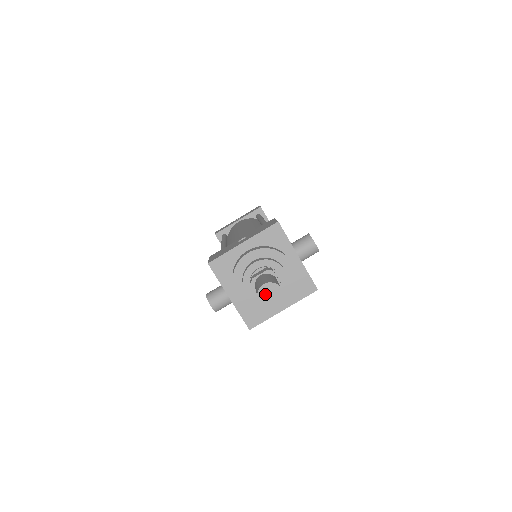
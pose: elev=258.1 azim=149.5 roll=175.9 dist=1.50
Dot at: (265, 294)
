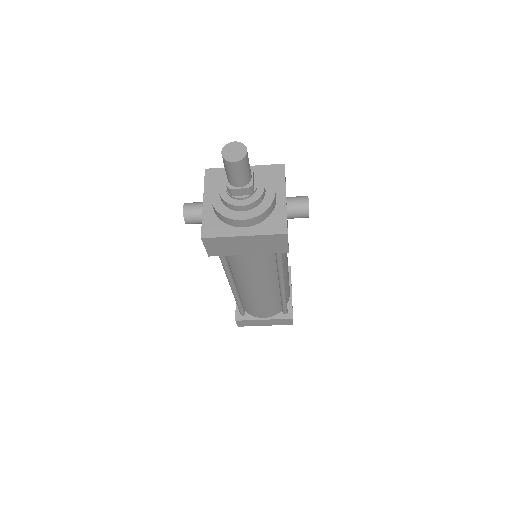
Dot at: (230, 149)
